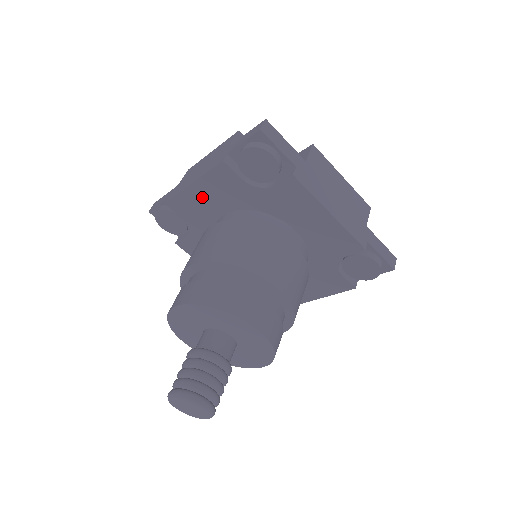
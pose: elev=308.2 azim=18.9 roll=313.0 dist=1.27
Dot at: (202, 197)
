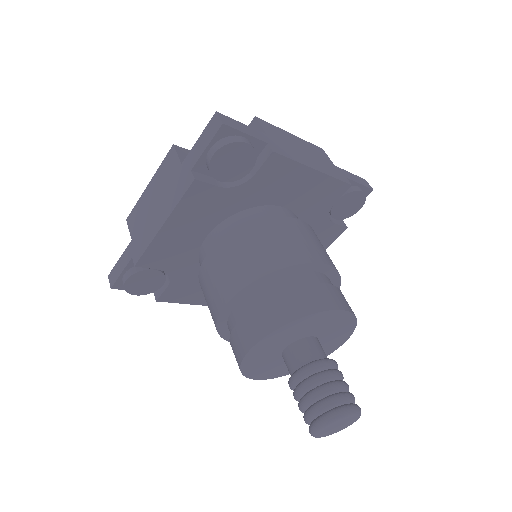
Dot at: (178, 233)
